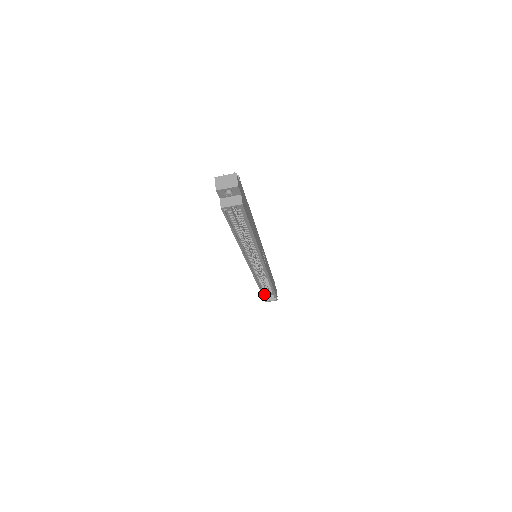
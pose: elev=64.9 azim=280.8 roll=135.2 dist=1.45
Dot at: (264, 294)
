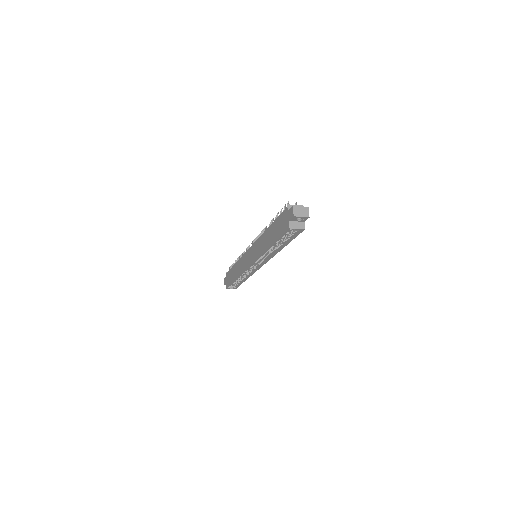
Dot at: (232, 283)
